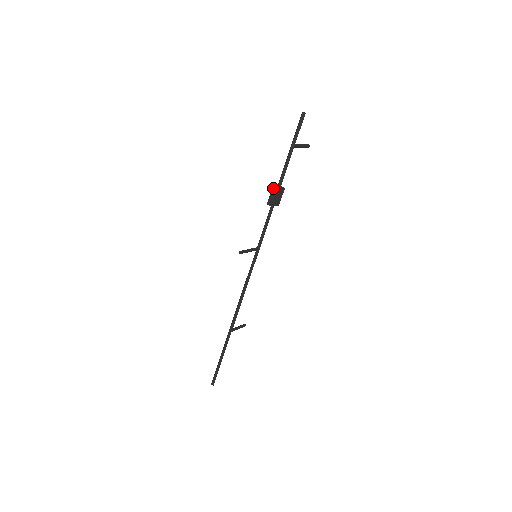
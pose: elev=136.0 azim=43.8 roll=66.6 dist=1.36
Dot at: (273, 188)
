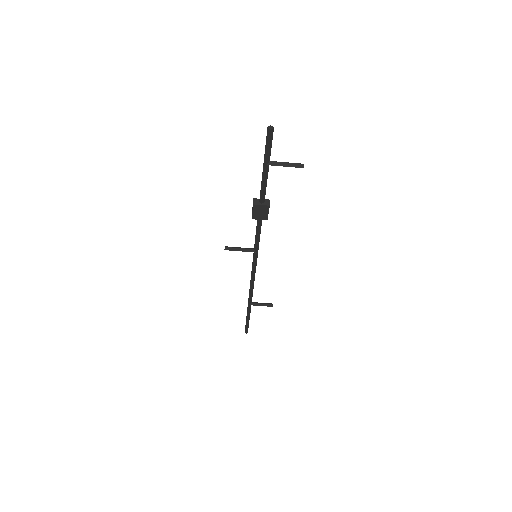
Dot at: (253, 201)
